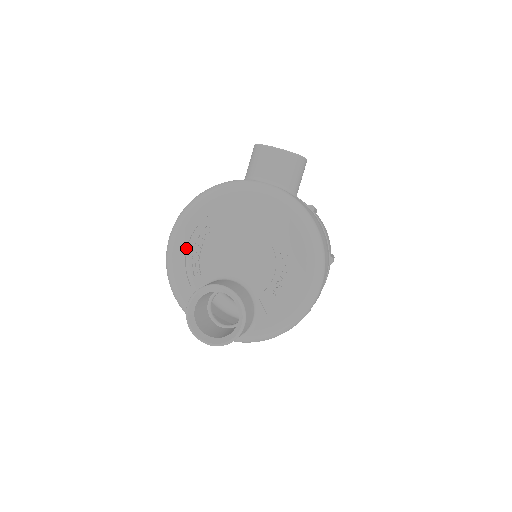
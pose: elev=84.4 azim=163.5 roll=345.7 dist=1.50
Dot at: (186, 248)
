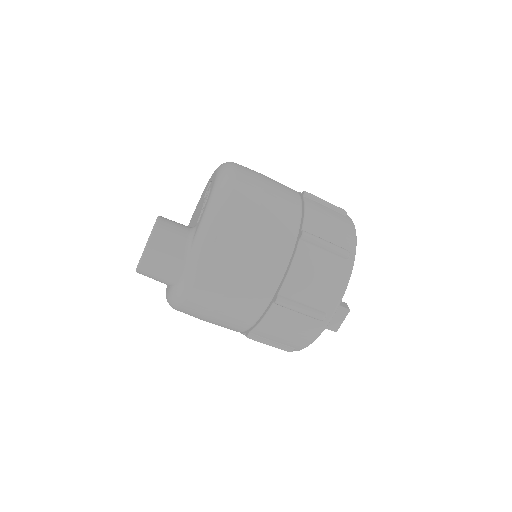
Dot at: occluded
